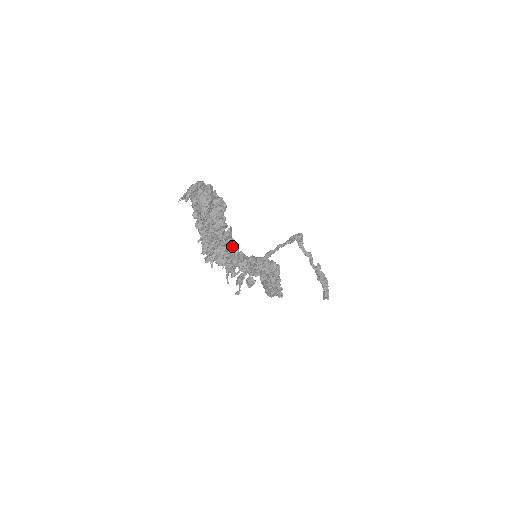
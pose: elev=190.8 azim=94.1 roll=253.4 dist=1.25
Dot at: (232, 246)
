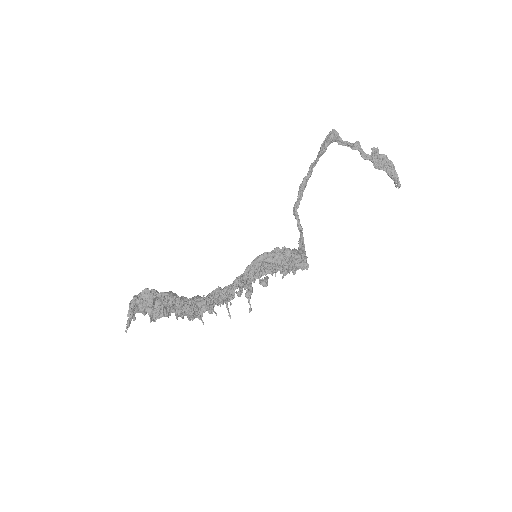
Dot at: (209, 299)
